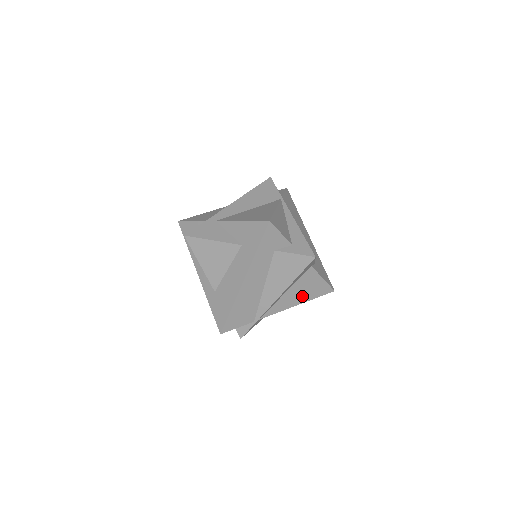
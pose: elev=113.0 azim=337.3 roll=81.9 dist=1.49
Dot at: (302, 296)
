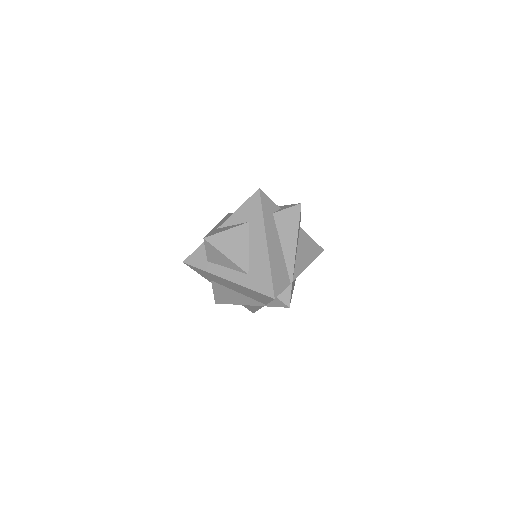
Dot at: (308, 256)
